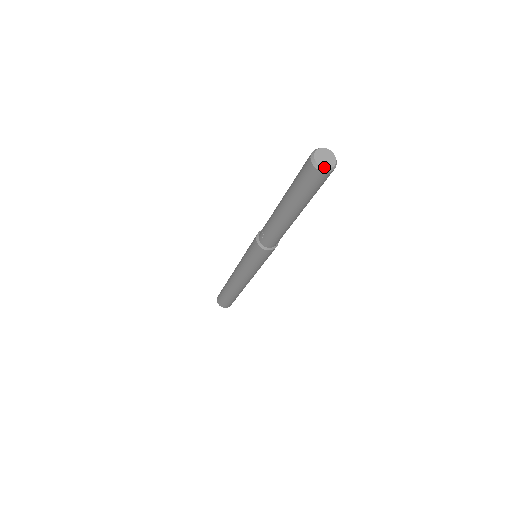
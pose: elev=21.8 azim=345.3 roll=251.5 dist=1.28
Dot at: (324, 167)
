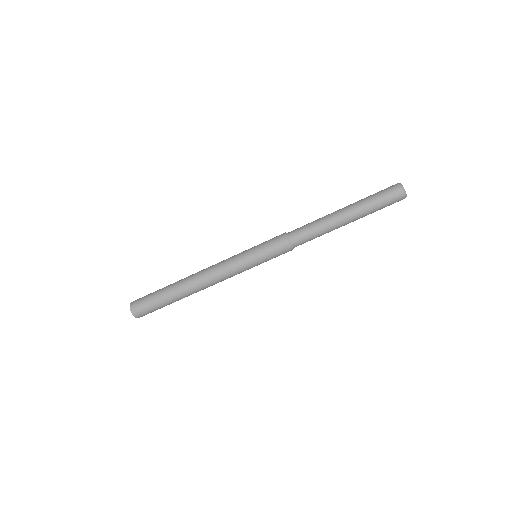
Dot at: (406, 194)
